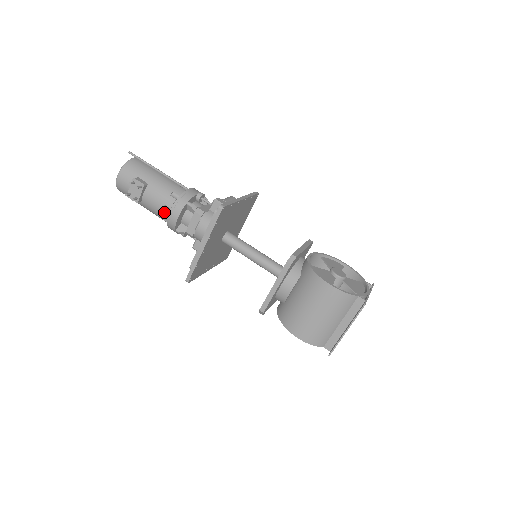
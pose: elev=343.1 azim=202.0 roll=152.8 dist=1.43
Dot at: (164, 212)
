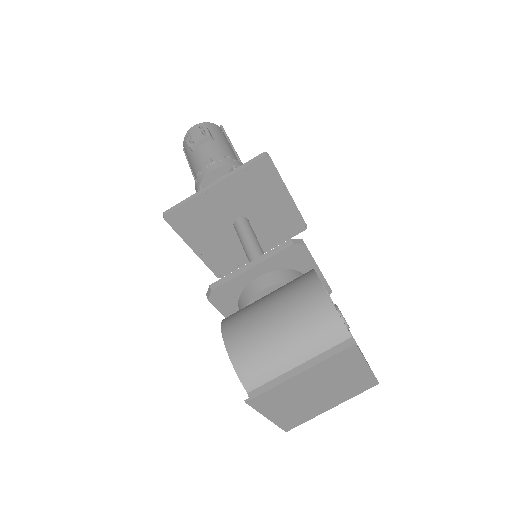
Dot at: (205, 165)
